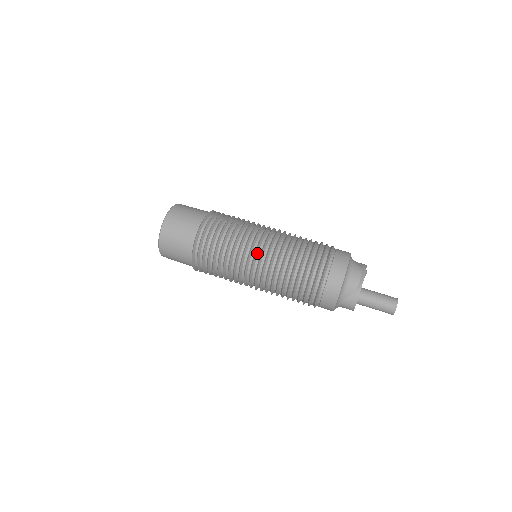
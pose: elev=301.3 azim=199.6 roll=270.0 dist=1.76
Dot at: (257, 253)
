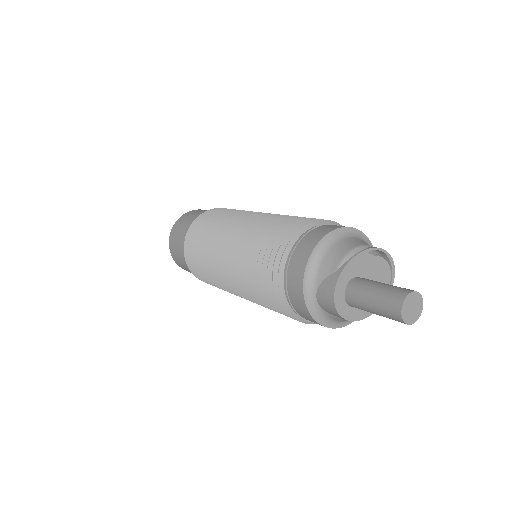
Dot at: occluded
